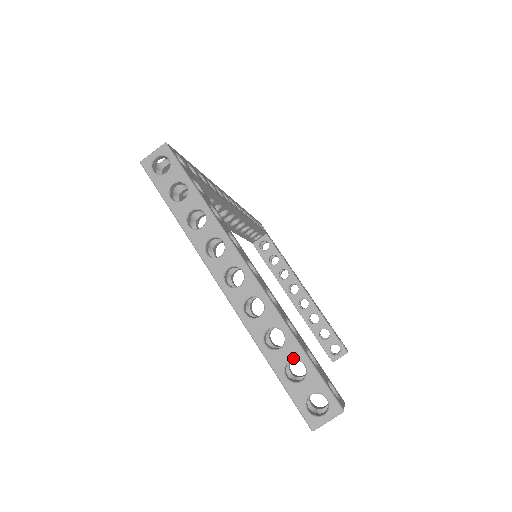
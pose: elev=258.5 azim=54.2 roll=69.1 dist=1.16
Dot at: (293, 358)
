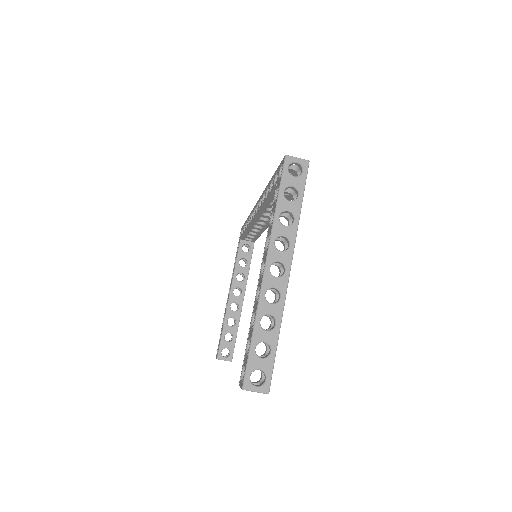
Dot at: (268, 342)
